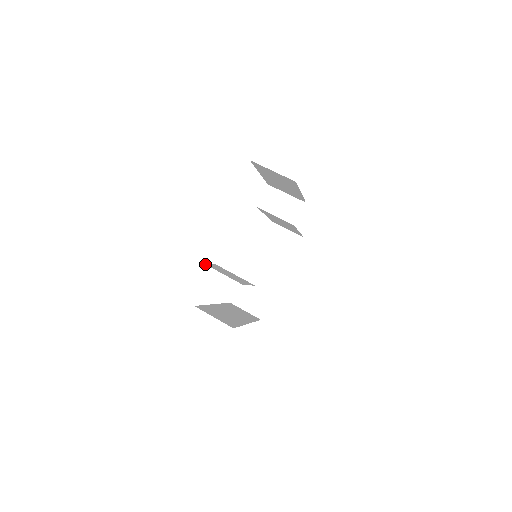
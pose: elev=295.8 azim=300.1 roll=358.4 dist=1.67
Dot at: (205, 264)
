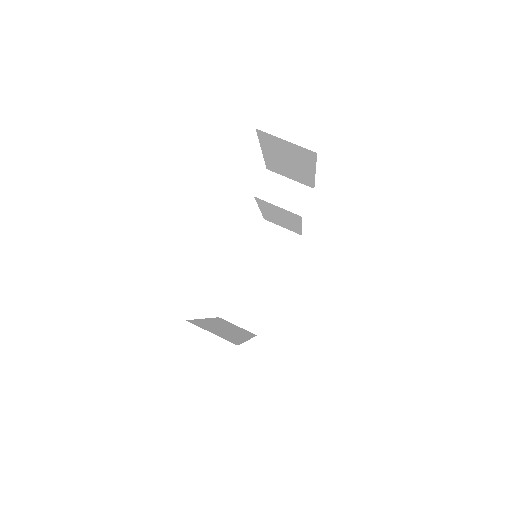
Dot at: occluded
